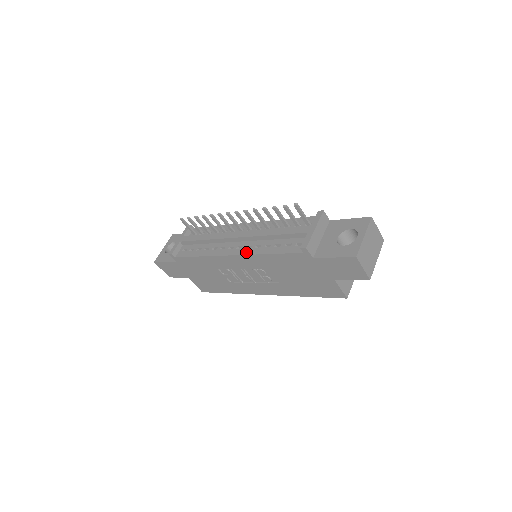
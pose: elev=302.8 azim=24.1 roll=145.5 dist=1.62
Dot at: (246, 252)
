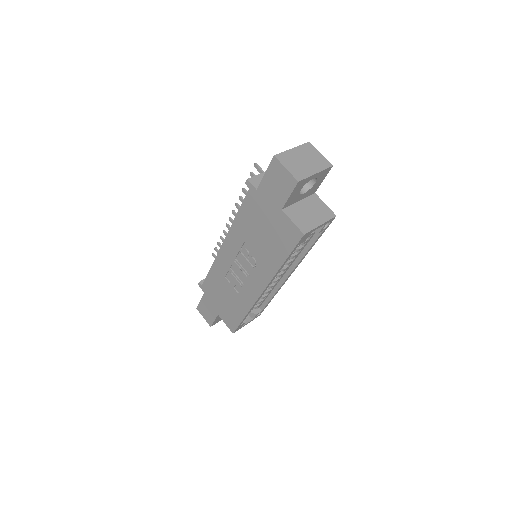
Dot at: (229, 232)
